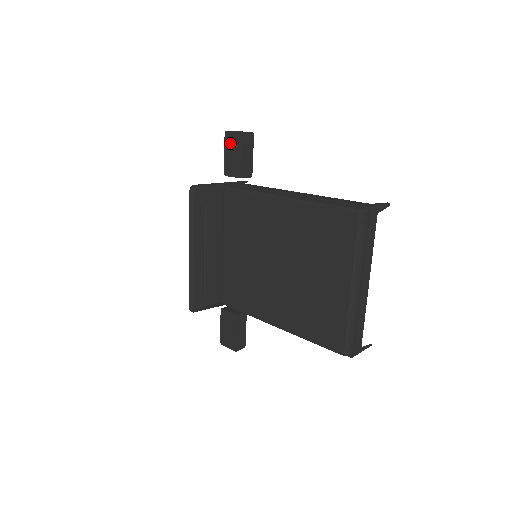
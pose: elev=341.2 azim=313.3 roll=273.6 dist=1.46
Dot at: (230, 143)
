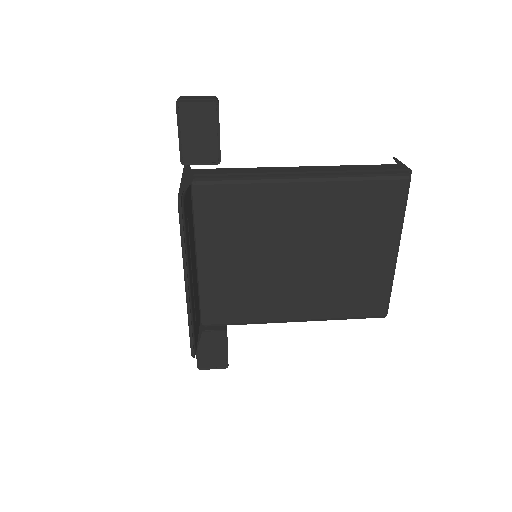
Dot at: (189, 117)
